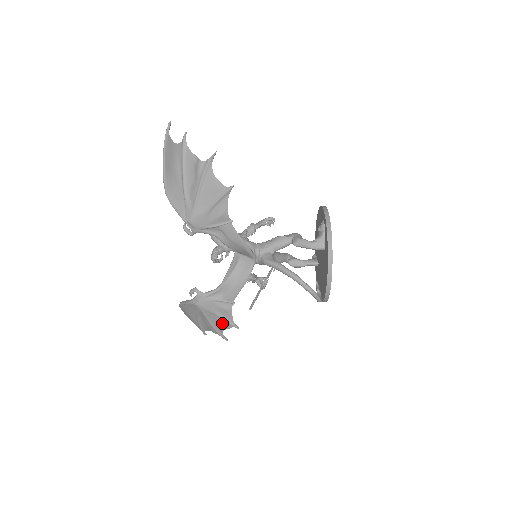
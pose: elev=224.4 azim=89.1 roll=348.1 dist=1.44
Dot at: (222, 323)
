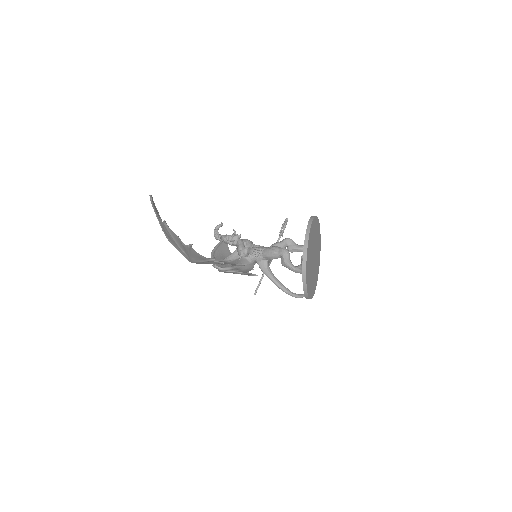
Dot at: occluded
